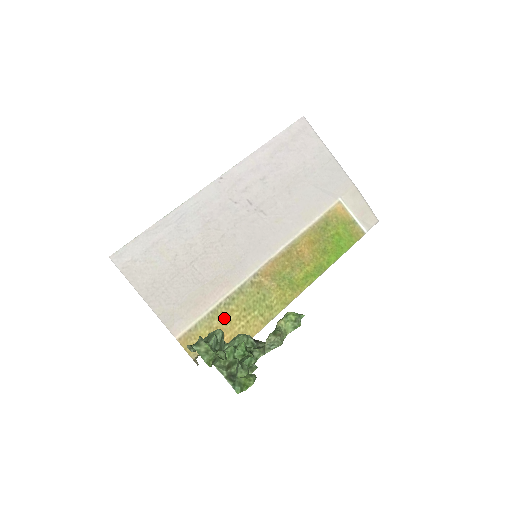
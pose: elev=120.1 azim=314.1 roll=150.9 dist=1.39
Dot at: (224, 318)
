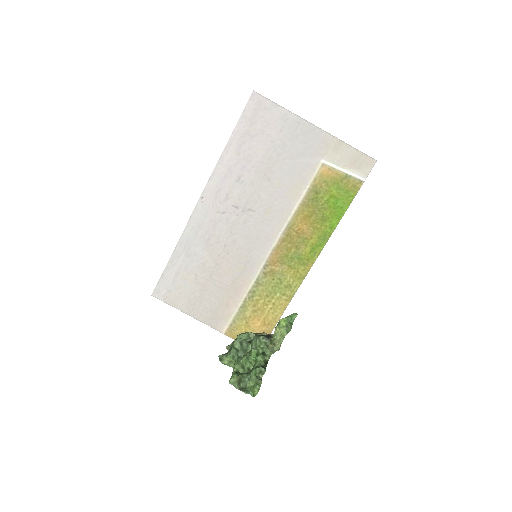
Dot at: (253, 308)
